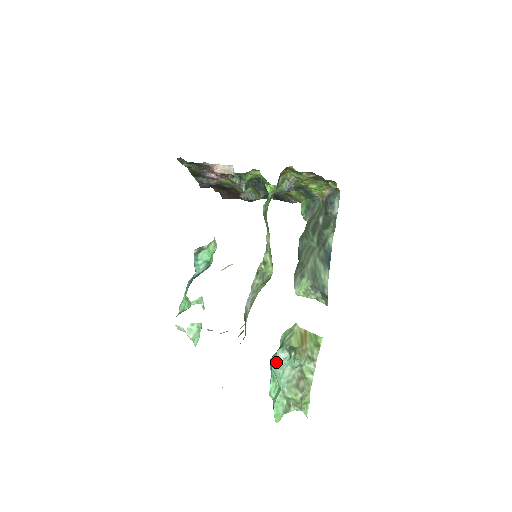
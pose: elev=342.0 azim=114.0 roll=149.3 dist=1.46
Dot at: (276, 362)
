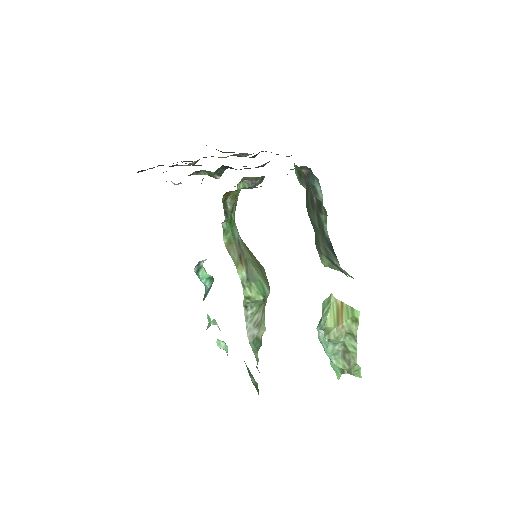
Dot at: (319, 337)
